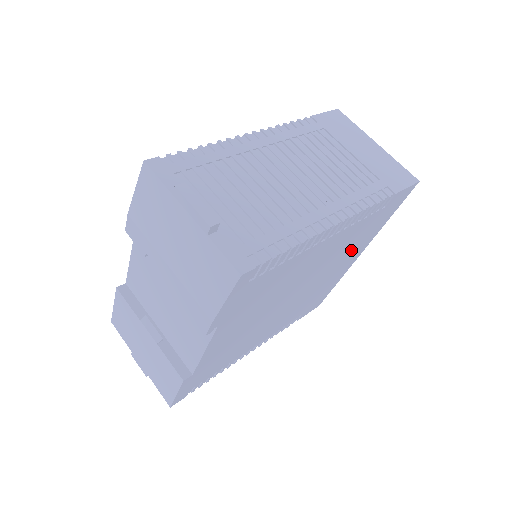
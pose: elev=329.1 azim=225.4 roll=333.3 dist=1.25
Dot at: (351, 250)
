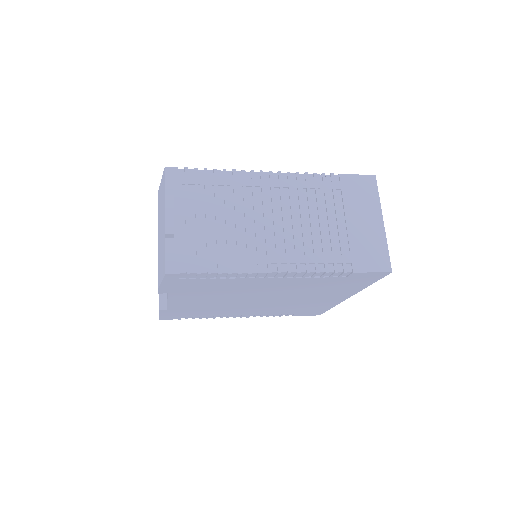
Dot at: (325, 292)
